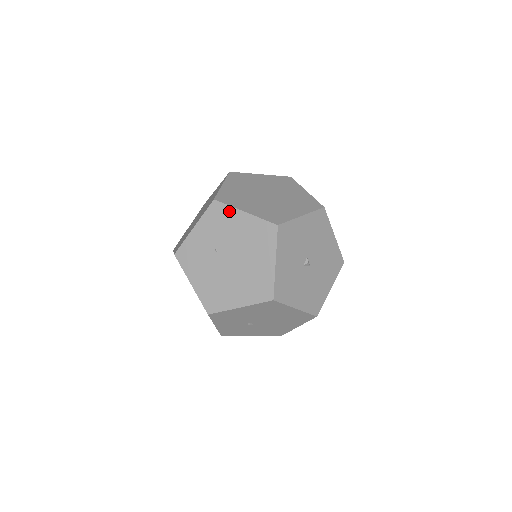
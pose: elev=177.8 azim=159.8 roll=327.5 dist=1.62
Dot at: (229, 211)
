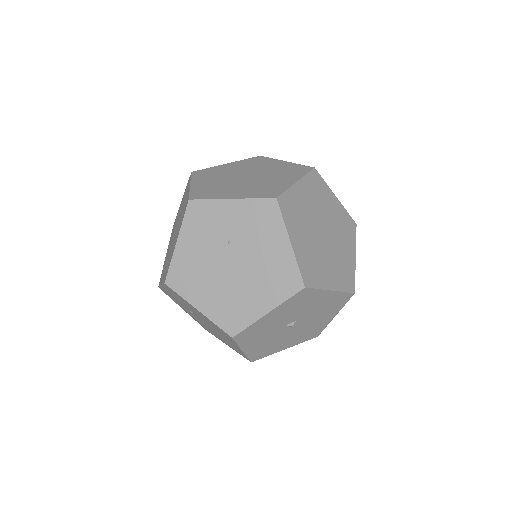
Dot at: (278, 224)
